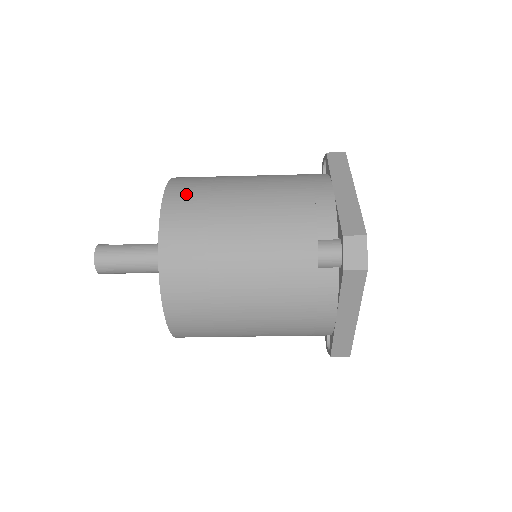
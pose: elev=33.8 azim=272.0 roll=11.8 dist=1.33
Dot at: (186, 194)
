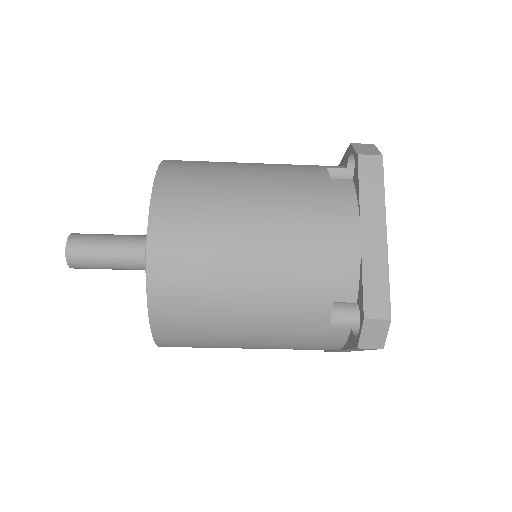
Dot at: occluded
